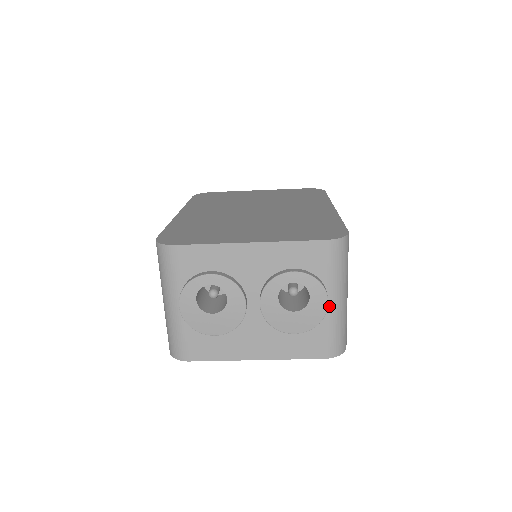
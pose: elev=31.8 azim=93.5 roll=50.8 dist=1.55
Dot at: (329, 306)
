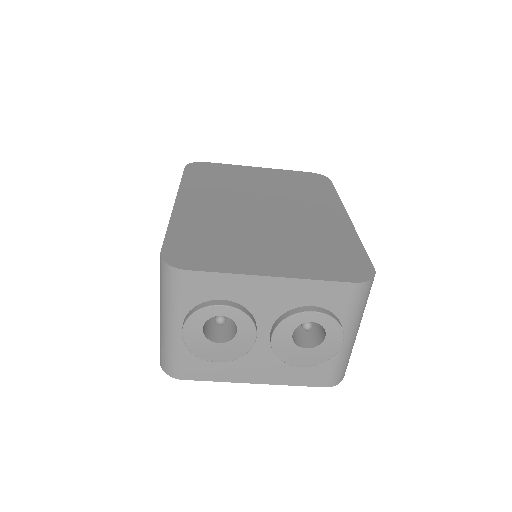
Dot at: occluded
